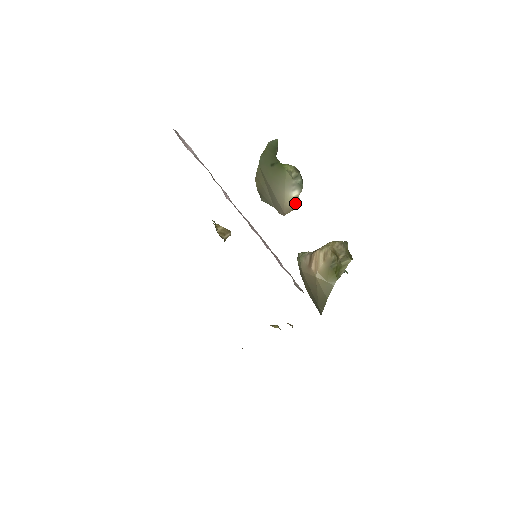
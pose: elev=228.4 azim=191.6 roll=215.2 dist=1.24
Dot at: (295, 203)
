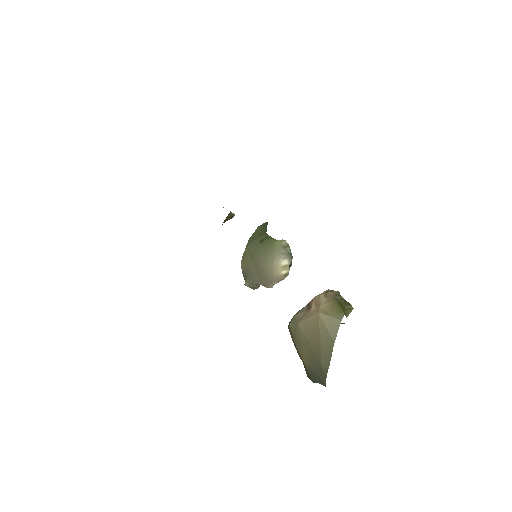
Dot at: (285, 272)
